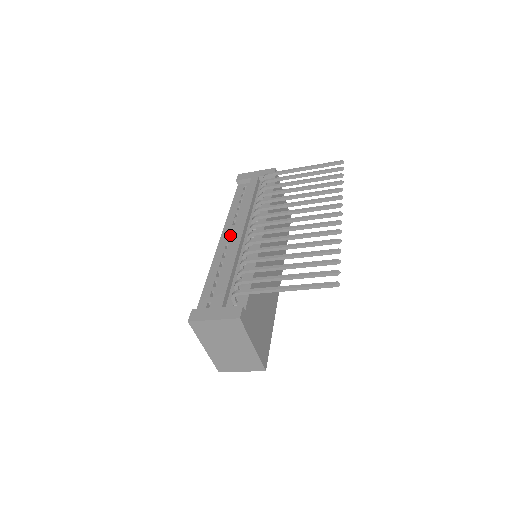
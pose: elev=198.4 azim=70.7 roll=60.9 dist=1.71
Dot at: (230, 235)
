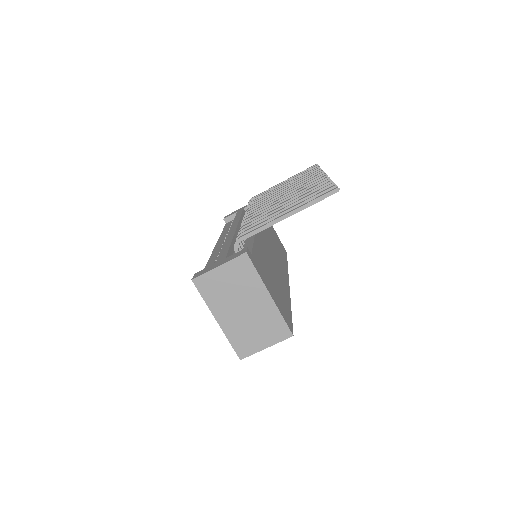
Dot at: occluded
